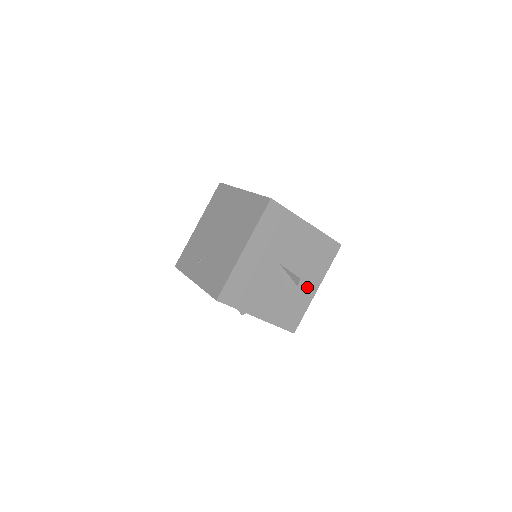
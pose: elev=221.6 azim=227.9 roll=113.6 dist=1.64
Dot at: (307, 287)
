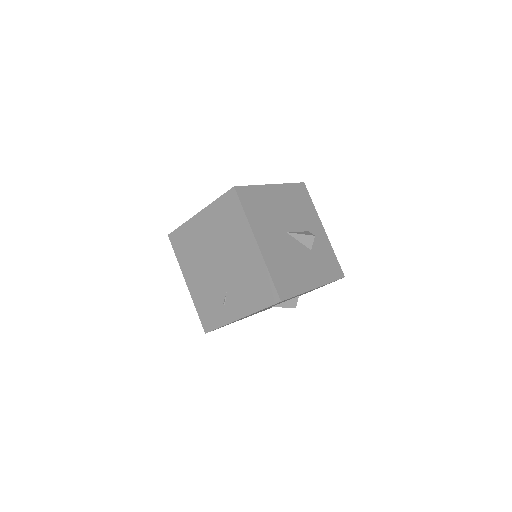
Dot at: (317, 234)
